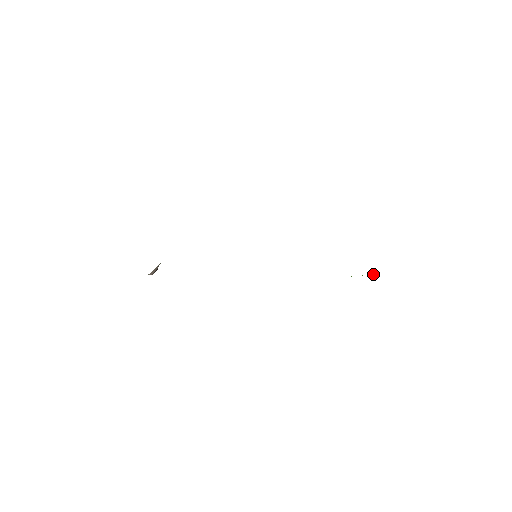
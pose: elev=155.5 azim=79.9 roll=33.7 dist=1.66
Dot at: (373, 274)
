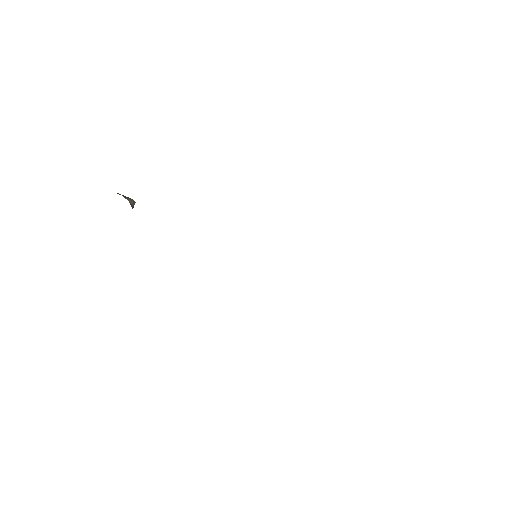
Dot at: occluded
